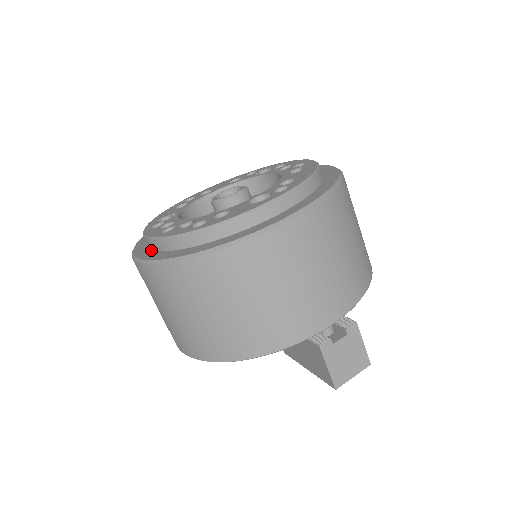
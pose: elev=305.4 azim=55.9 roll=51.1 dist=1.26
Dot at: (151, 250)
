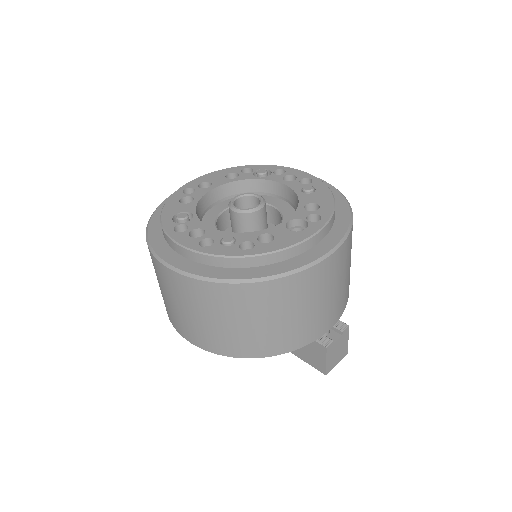
Dot at: (185, 258)
